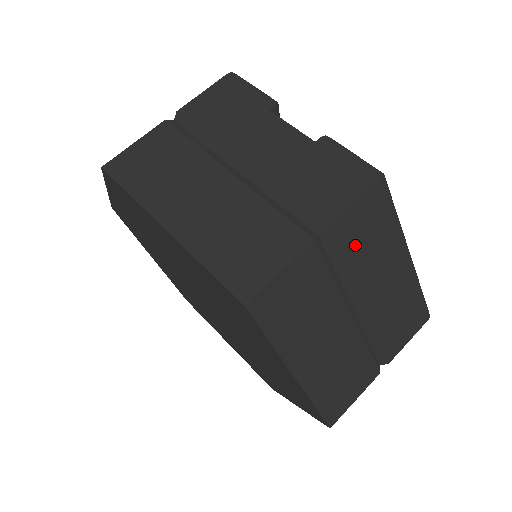
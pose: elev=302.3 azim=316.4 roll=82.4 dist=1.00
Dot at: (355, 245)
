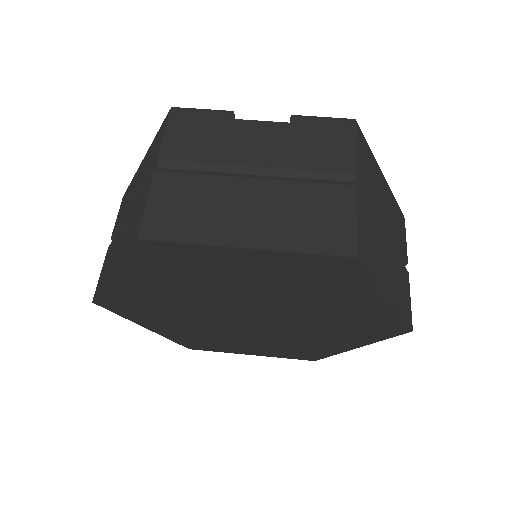
Dot at: (368, 180)
